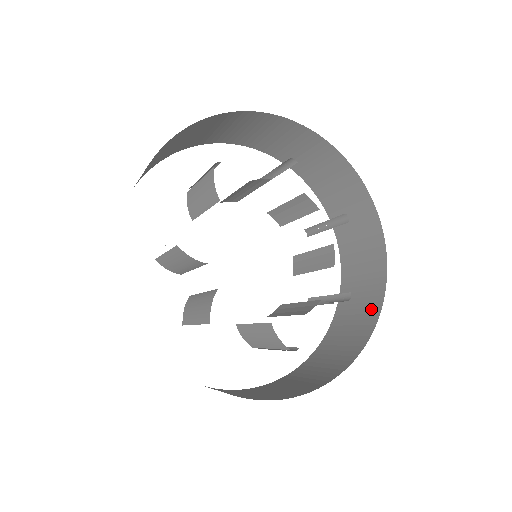
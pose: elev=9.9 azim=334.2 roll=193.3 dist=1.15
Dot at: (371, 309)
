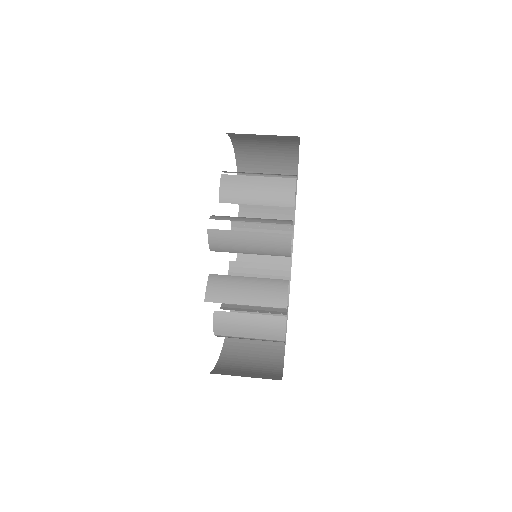
Dot at: (286, 164)
